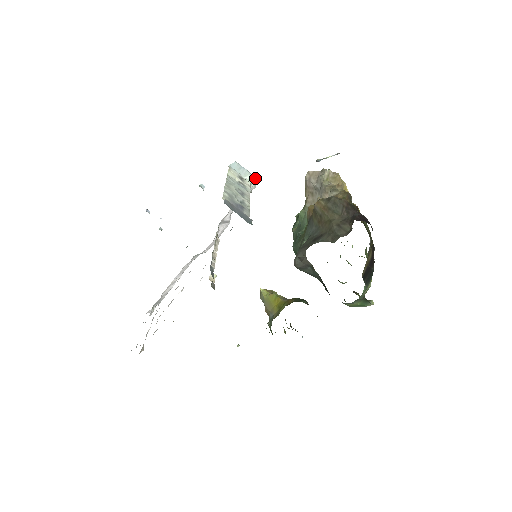
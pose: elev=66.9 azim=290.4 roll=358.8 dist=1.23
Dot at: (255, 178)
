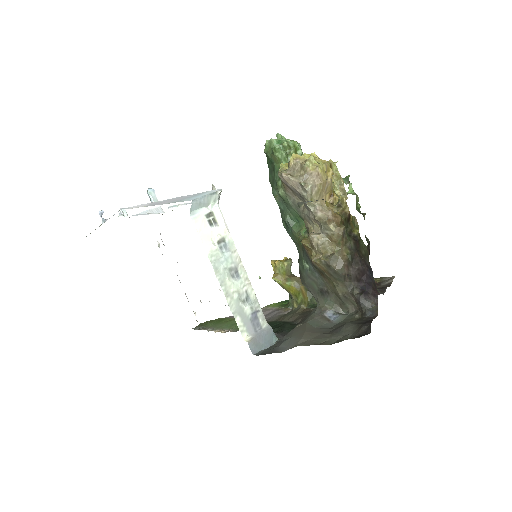
Dot at: (219, 193)
